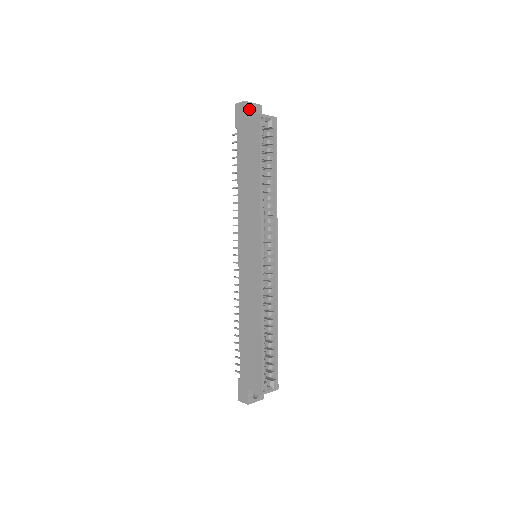
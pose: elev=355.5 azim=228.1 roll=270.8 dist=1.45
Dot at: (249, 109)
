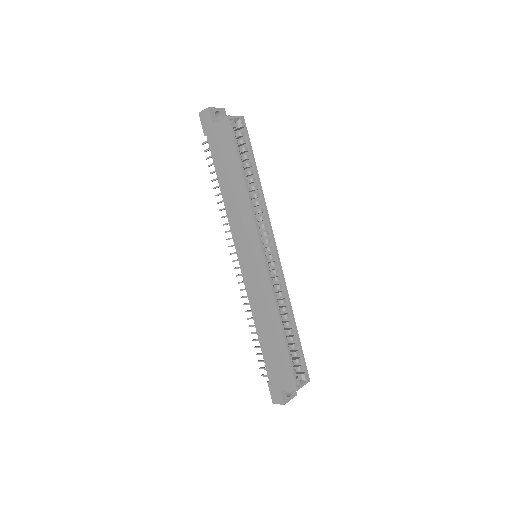
Dot at: (214, 114)
